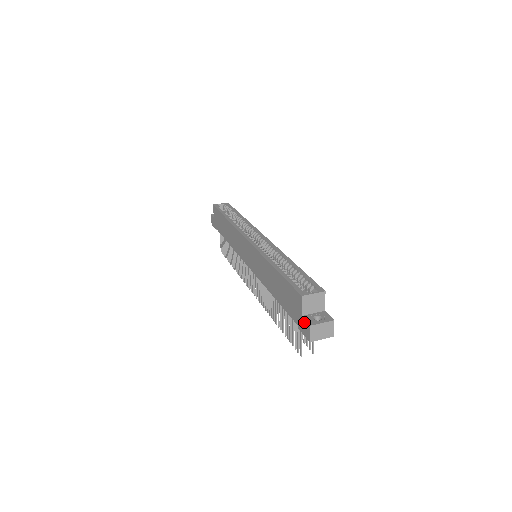
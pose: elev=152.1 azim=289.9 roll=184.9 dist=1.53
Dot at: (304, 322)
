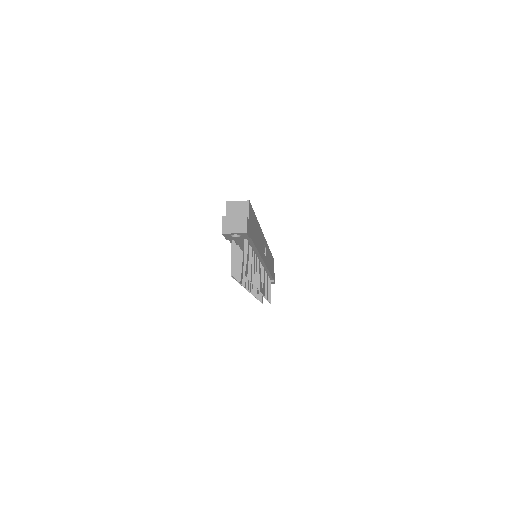
Dot at: occluded
